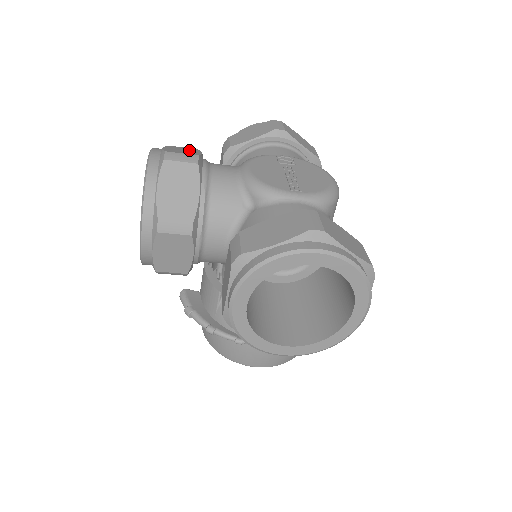
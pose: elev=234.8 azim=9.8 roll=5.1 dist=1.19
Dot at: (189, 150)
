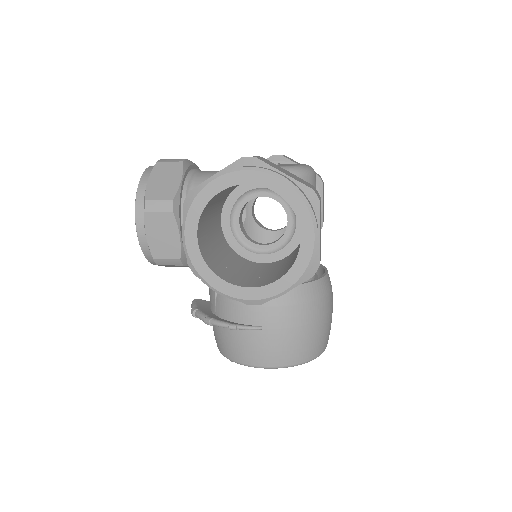
Dot at: occluded
